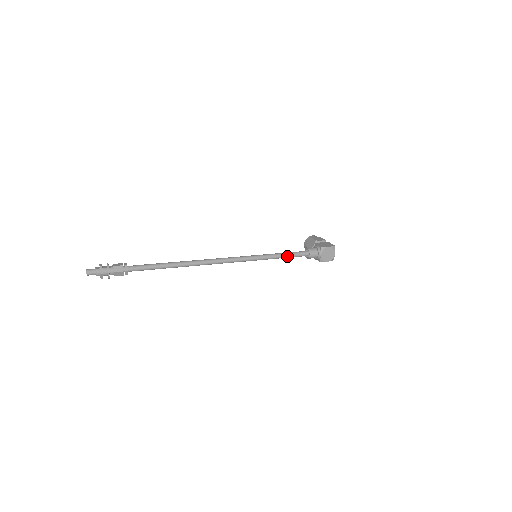
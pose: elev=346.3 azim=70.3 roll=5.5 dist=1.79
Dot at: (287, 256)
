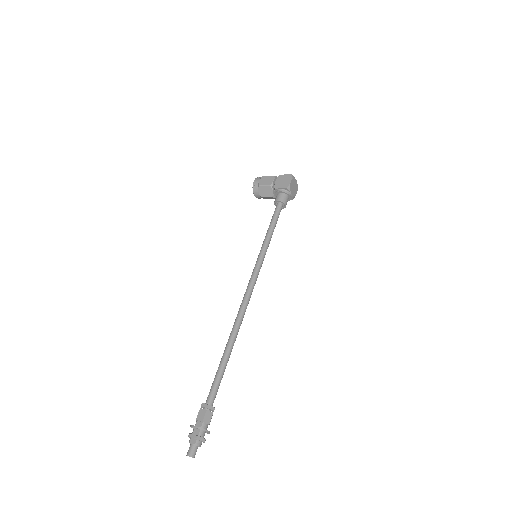
Dot at: occluded
